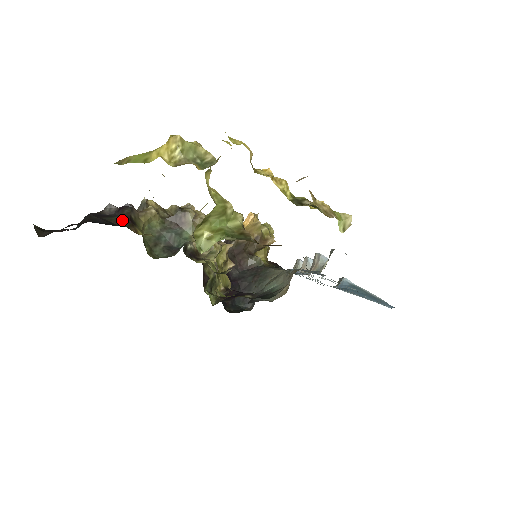
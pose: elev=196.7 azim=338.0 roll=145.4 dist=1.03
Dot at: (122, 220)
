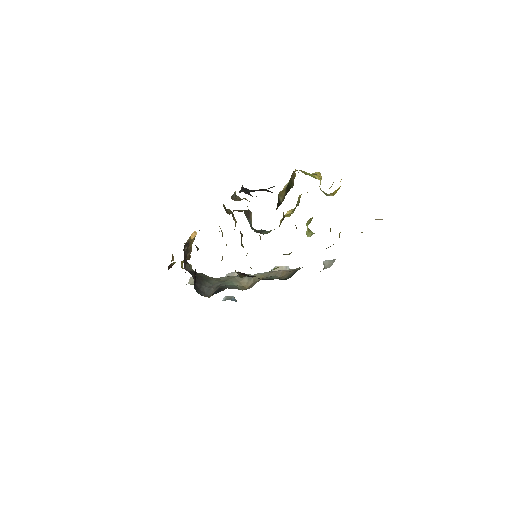
Dot at: occluded
